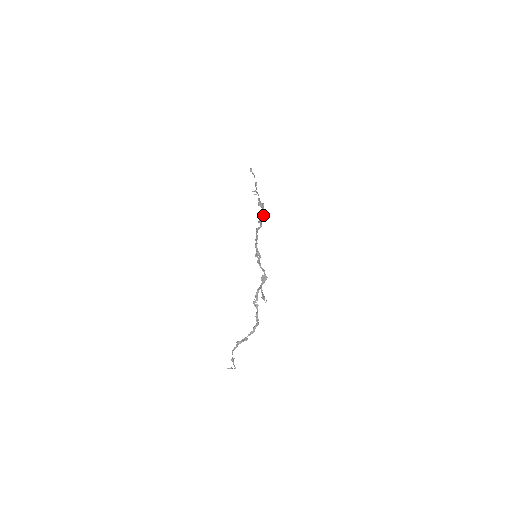
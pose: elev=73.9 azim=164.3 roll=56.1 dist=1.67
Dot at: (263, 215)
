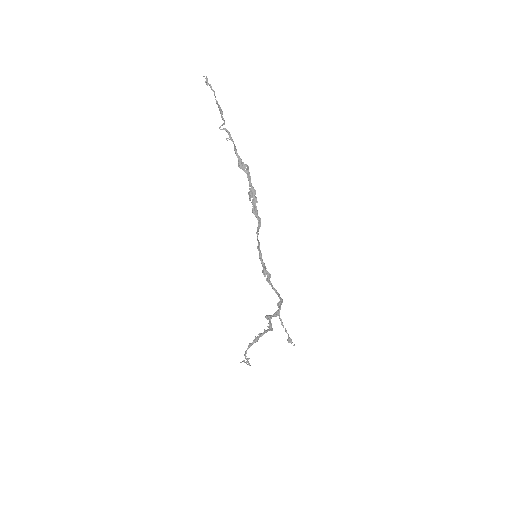
Dot at: (256, 197)
